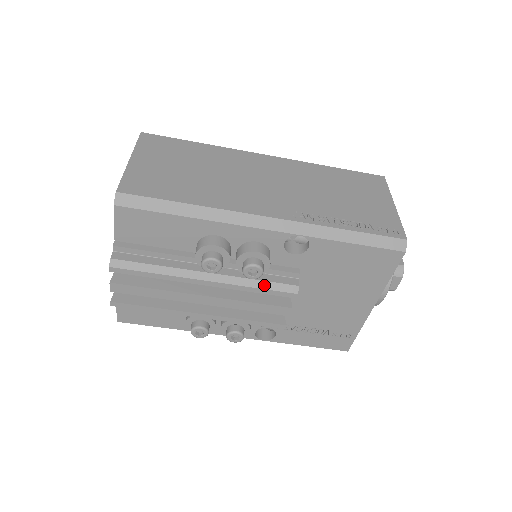
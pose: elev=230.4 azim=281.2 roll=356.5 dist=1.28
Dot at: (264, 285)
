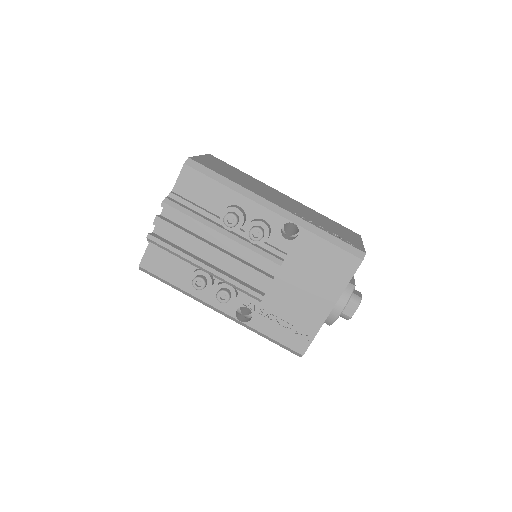
Dot at: (260, 251)
